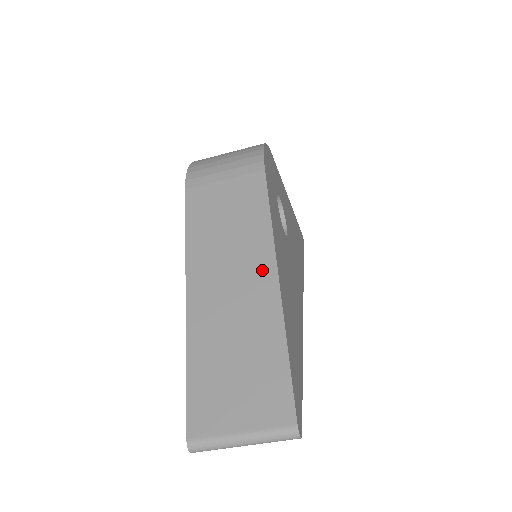
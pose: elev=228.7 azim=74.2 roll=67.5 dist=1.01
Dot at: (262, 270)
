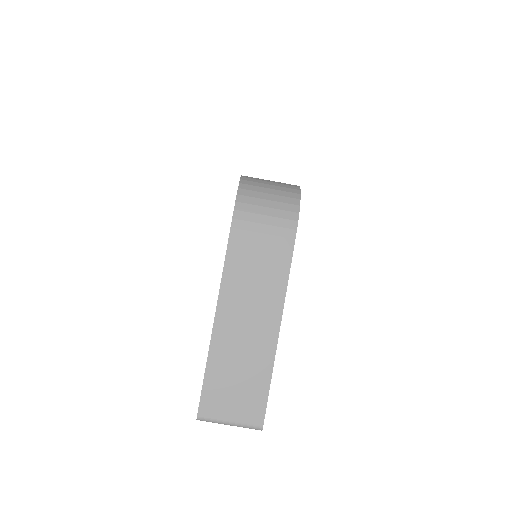
Dot at: (270, 323)
